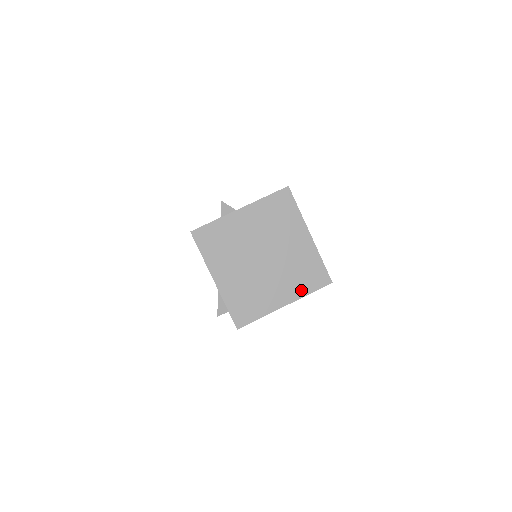
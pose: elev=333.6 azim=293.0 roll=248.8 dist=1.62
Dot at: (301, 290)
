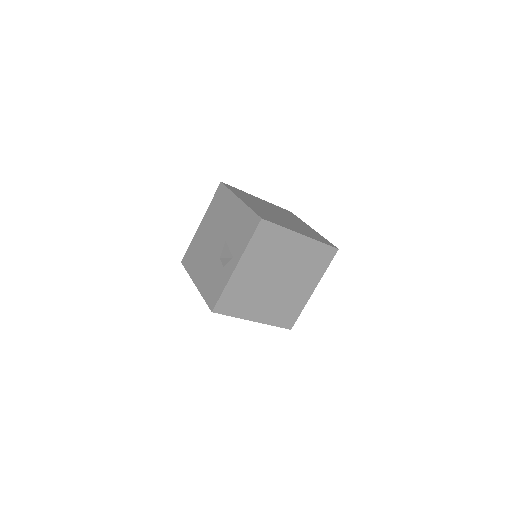
Dot at: (314, 238)
